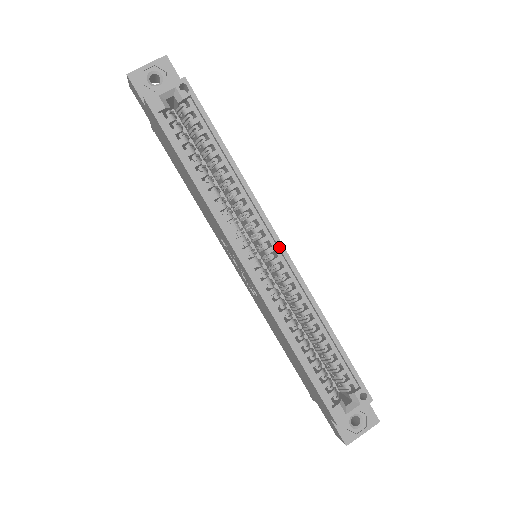
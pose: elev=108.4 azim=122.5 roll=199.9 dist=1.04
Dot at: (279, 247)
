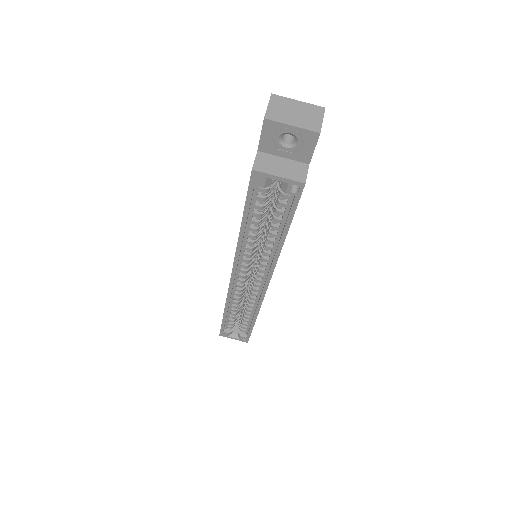
Dot at: (264, 287)
